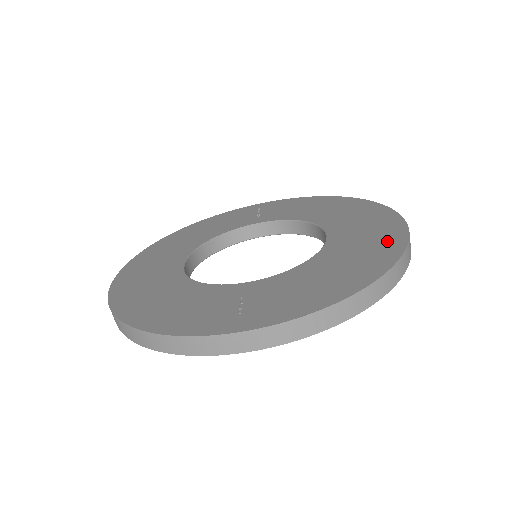
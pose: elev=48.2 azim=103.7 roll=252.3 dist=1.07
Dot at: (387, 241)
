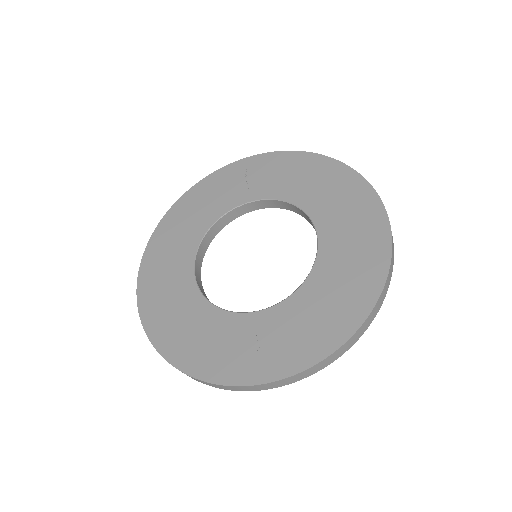
Dot at: (373, 256)
